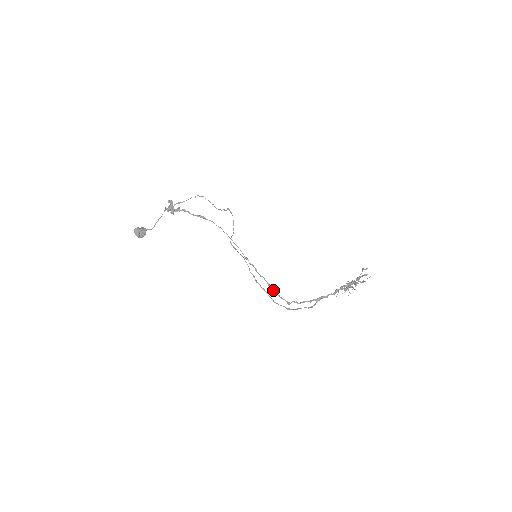
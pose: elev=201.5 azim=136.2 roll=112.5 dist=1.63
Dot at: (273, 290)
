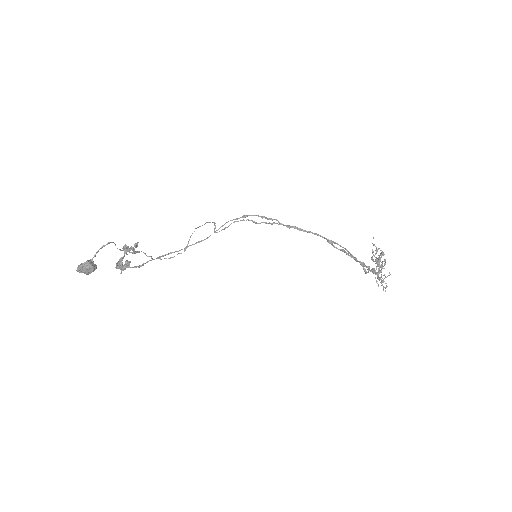
Dot at: (299, 230)
